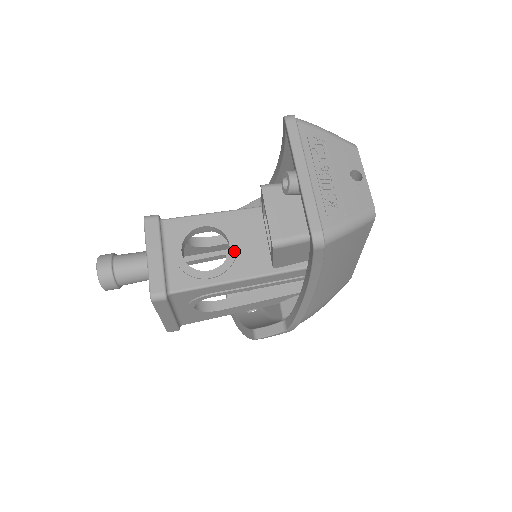
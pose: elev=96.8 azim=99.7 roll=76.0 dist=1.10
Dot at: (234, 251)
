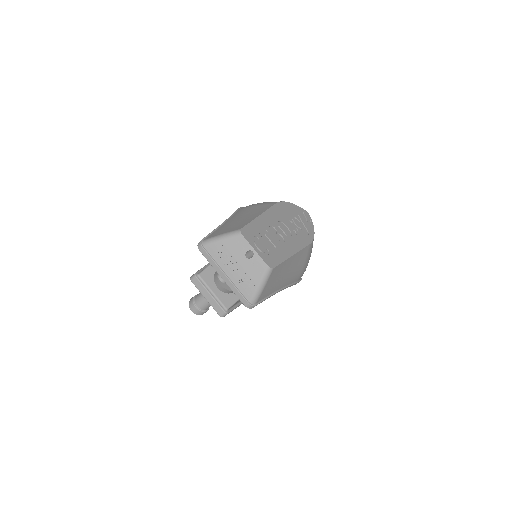
Dot at: occluded
